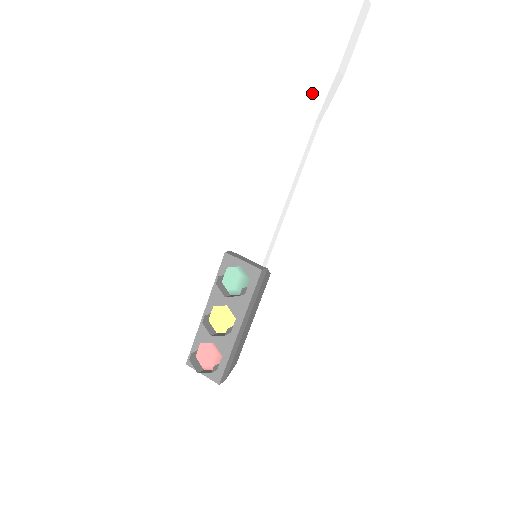
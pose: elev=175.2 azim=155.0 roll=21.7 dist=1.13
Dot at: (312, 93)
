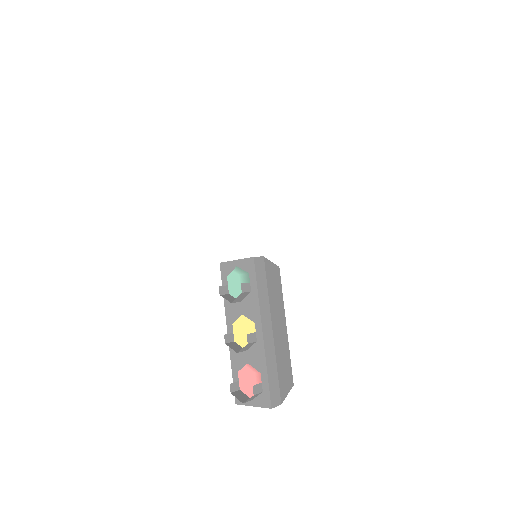
Dot at: (236, 89)
